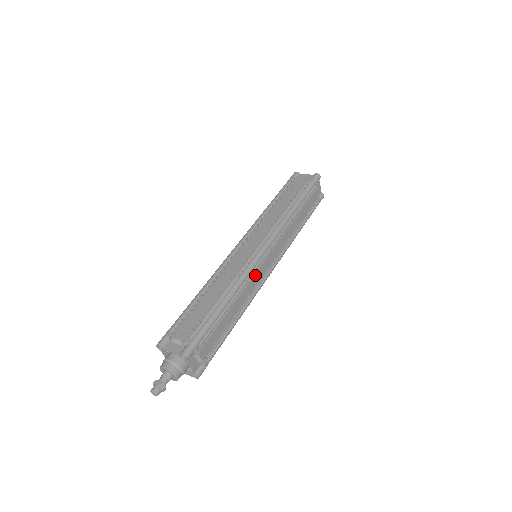
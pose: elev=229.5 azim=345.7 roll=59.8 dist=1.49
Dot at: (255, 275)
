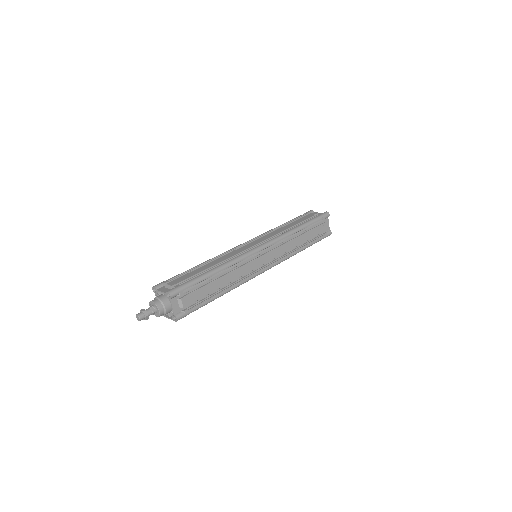
Dot at: (248, 264)
